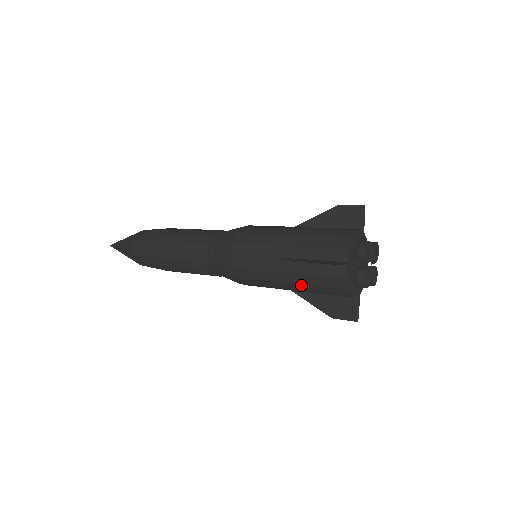
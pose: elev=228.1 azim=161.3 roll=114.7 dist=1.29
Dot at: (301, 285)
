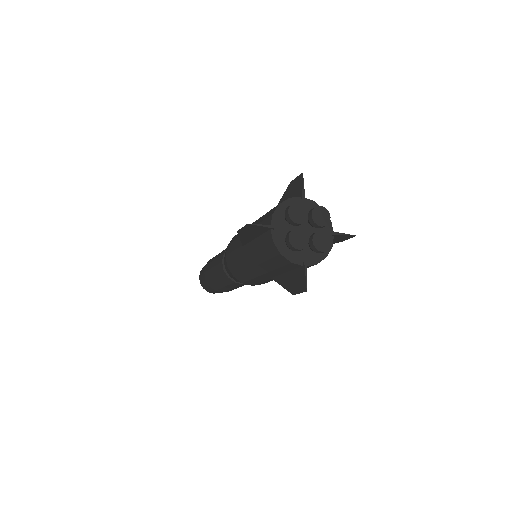
Dot at: (261, 265)
